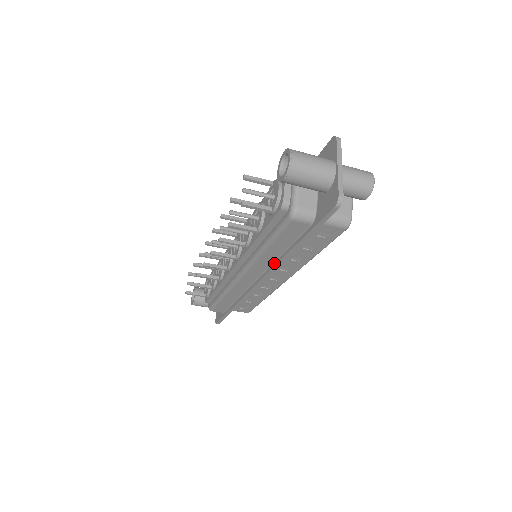
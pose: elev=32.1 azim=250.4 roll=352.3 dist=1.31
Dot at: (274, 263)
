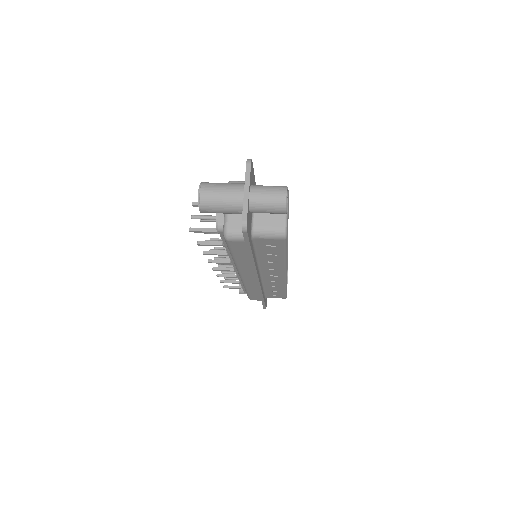
Dot at: occluded
